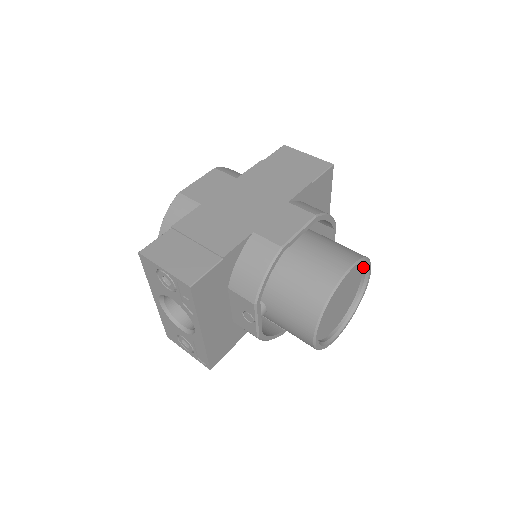
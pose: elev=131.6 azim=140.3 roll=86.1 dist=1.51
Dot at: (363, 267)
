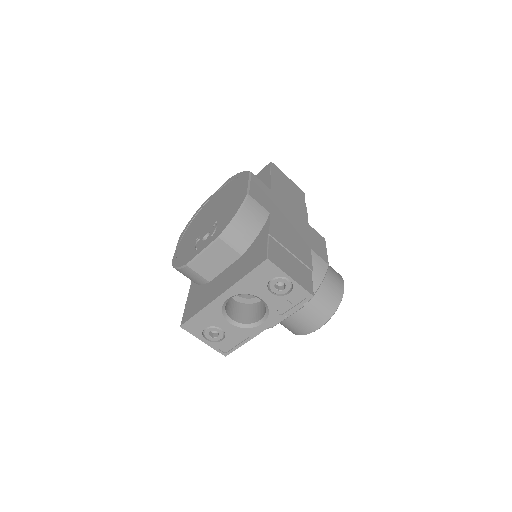
Dot at: occluded
